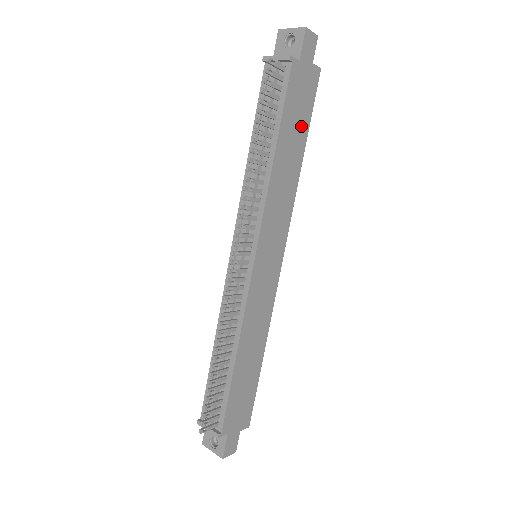
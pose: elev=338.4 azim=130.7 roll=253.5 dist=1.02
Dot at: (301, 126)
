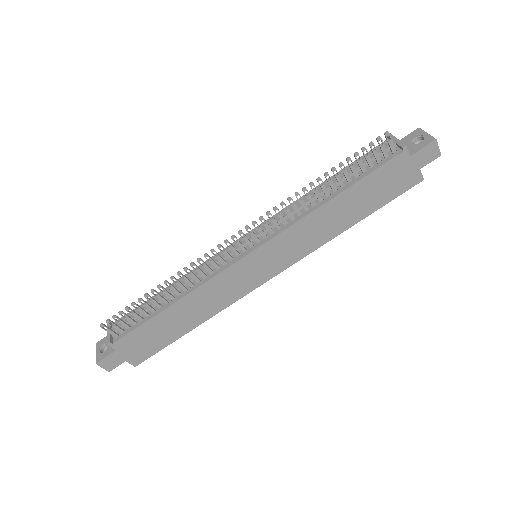
Dot at: (371, 202)
